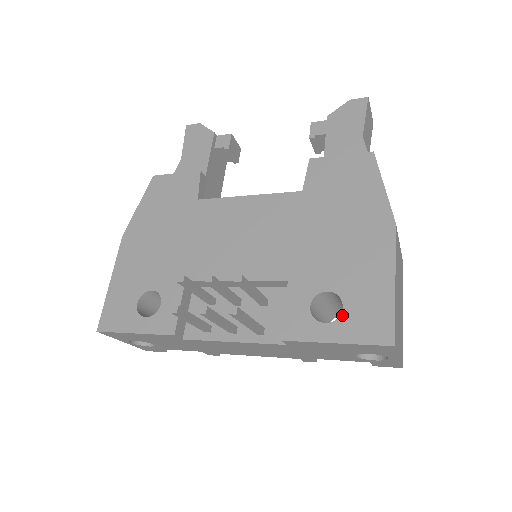
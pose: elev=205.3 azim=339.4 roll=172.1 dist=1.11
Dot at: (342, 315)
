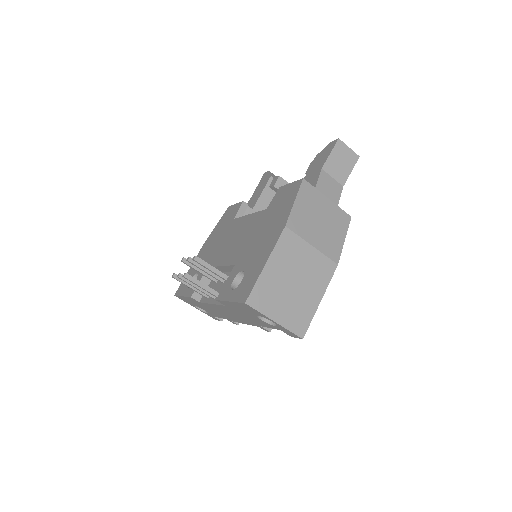
Dot at: (239, 285)
